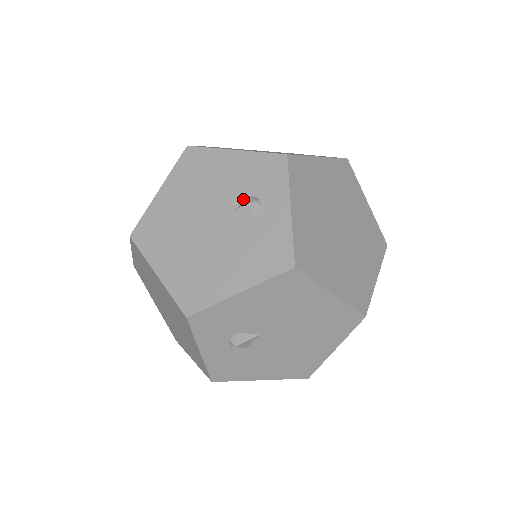
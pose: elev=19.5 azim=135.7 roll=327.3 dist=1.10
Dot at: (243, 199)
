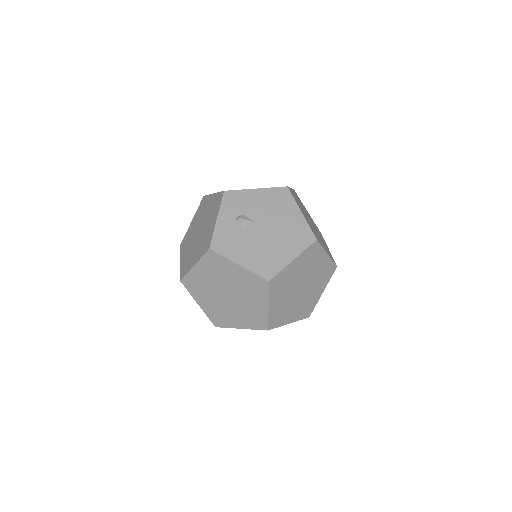
Dot at: occluded
